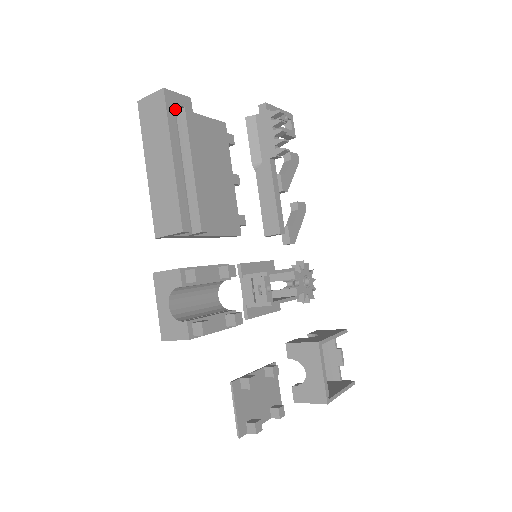
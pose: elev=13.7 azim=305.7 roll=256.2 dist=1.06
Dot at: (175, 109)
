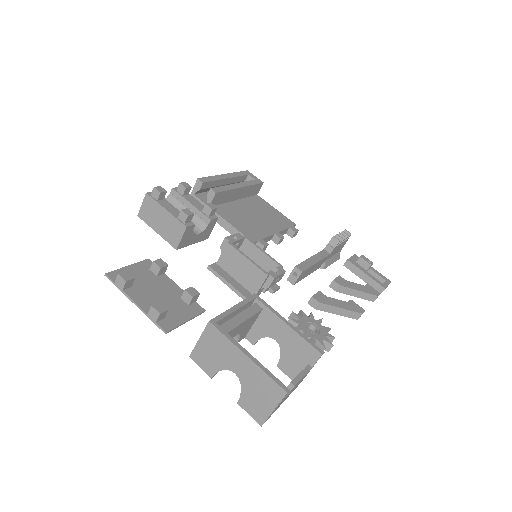
Dot at: occluded
